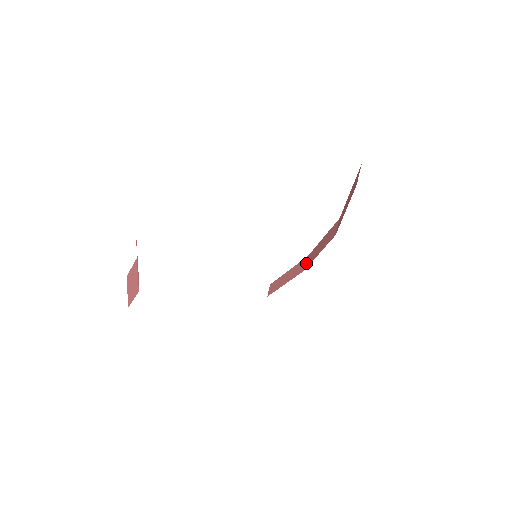
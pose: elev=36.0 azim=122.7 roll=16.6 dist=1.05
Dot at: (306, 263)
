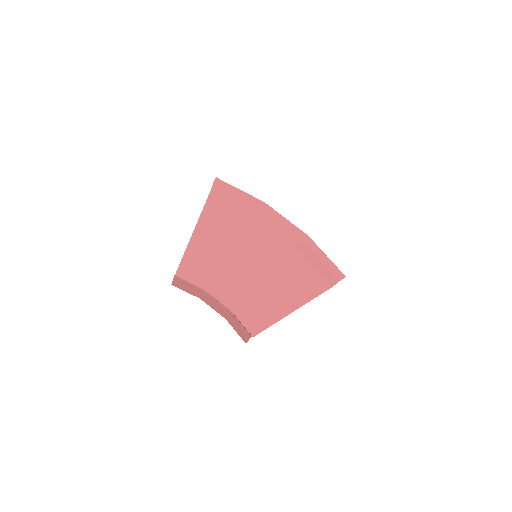
Dot at: (260, 214)
